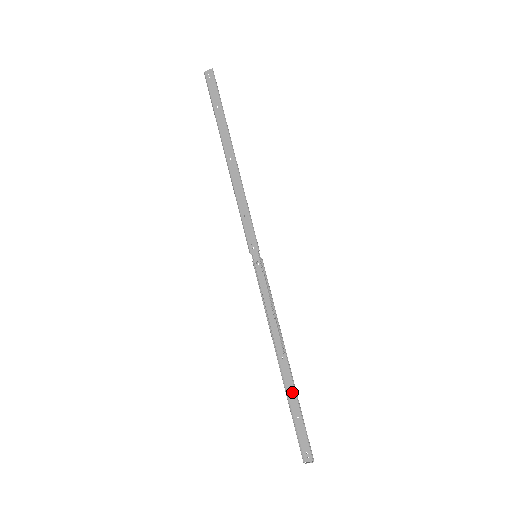
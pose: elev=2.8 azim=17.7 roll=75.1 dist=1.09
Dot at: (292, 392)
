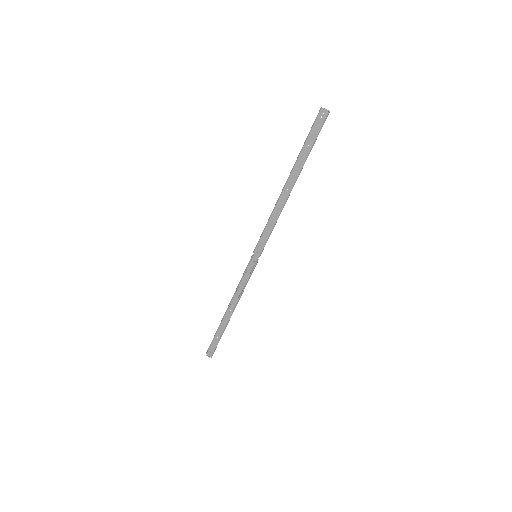
Dot at: (223, 327)
